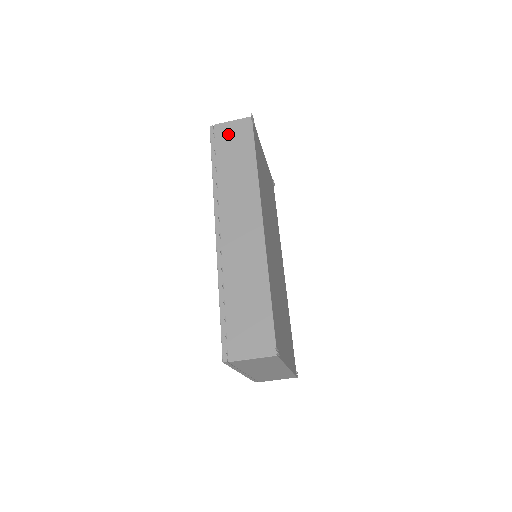
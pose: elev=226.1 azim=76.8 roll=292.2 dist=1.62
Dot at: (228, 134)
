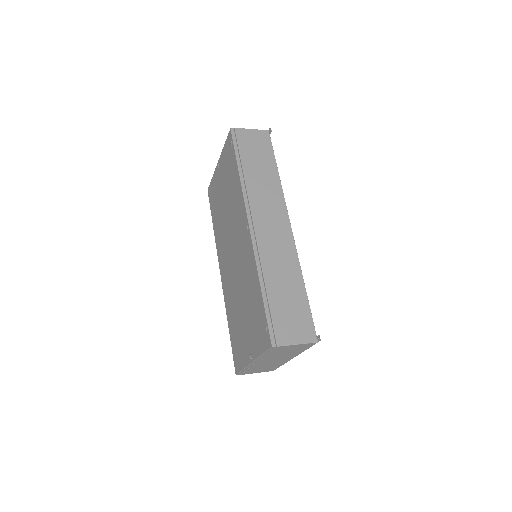
Dot at: (249, 140)
